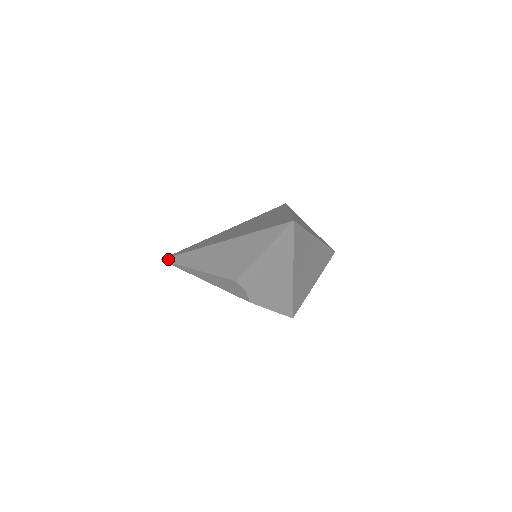
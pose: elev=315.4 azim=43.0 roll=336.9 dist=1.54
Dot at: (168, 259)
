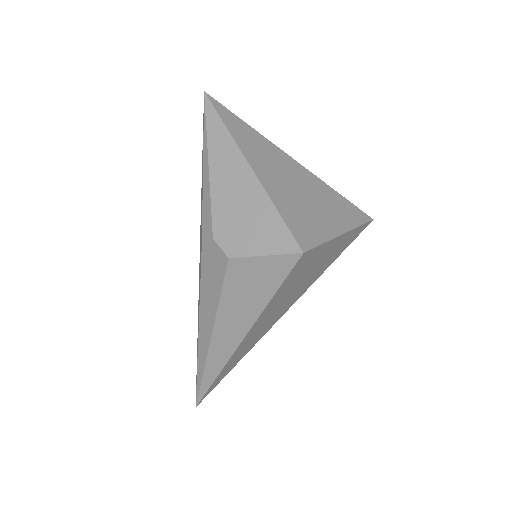
Dot at: (196, 387)
